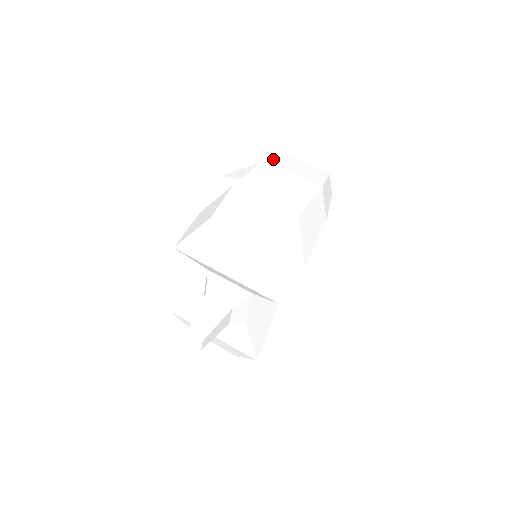
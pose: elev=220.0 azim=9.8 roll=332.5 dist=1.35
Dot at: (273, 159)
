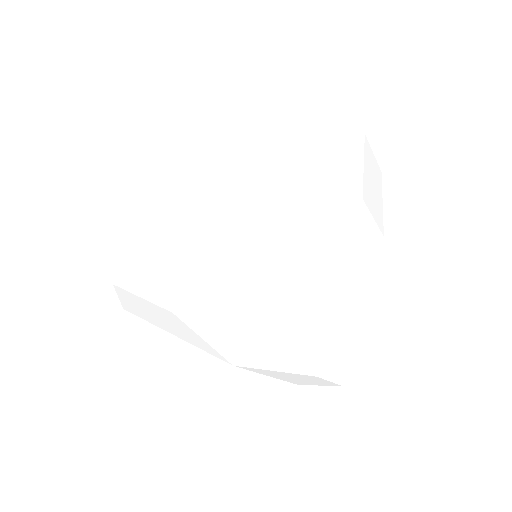
Dot at: (214, 128)
